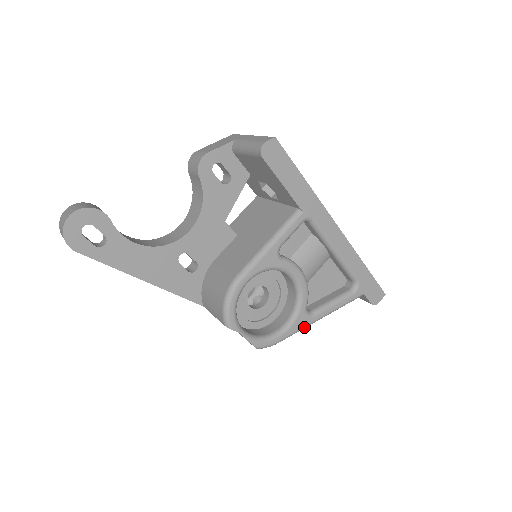
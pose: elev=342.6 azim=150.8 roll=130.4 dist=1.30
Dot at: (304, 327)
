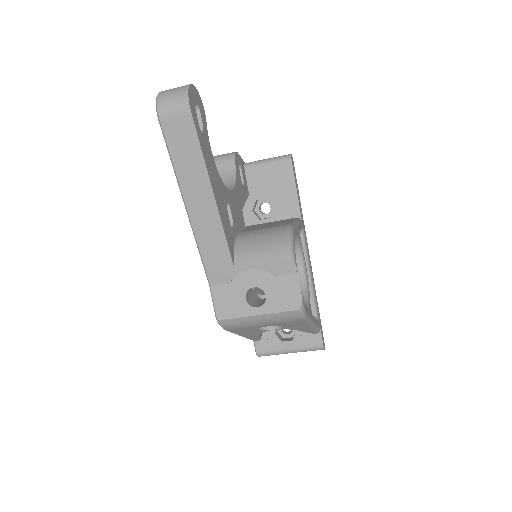
Dot at: (311, 320)
